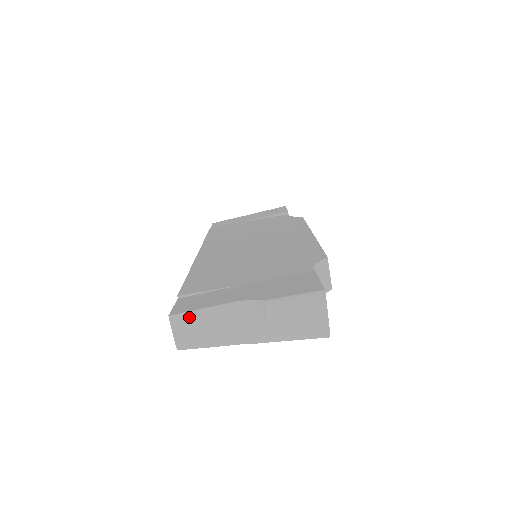
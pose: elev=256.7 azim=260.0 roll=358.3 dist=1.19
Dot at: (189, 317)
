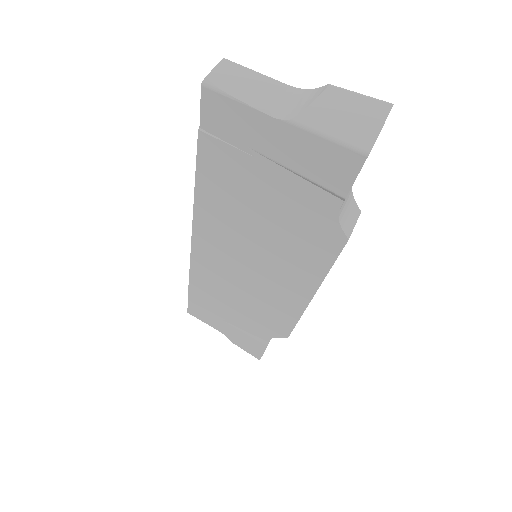
Dot at: (240, 70)
